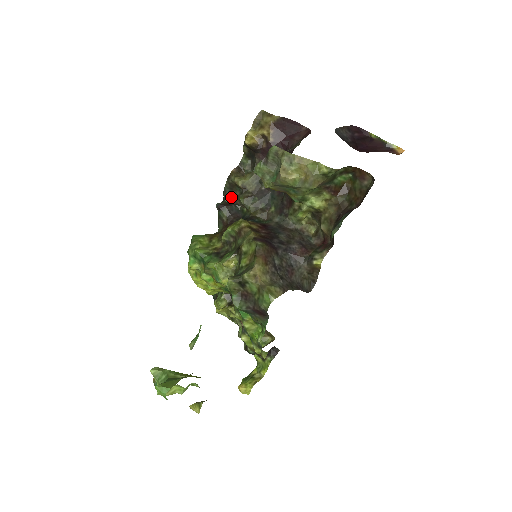
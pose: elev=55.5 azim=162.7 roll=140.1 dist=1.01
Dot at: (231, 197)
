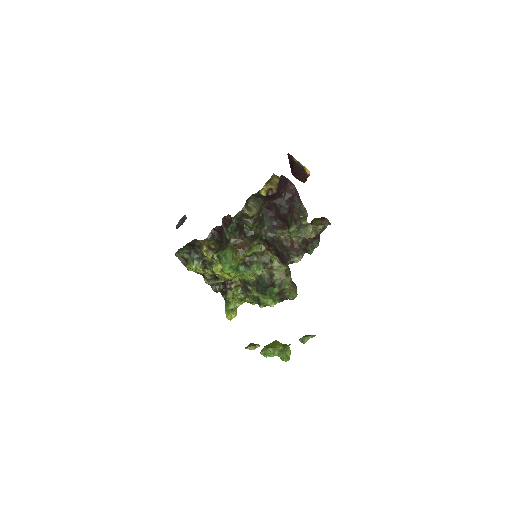
Dot at: (239, 220)
